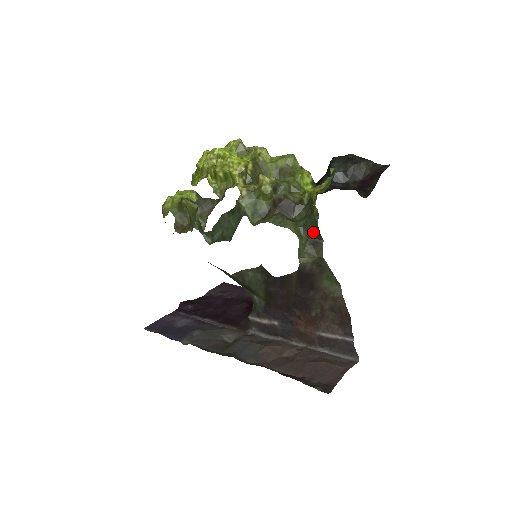
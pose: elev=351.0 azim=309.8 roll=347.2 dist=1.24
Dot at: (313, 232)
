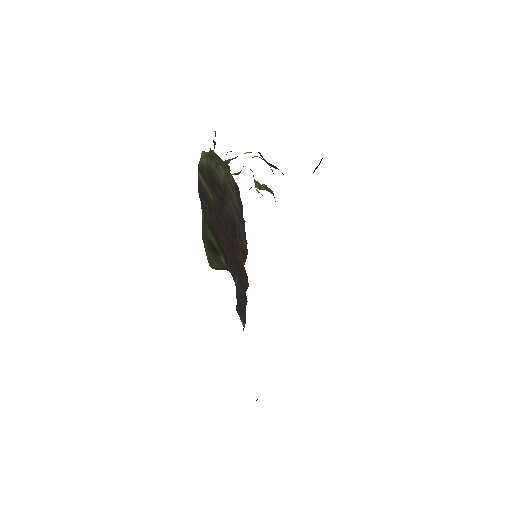
Dot at: (214, 146)
